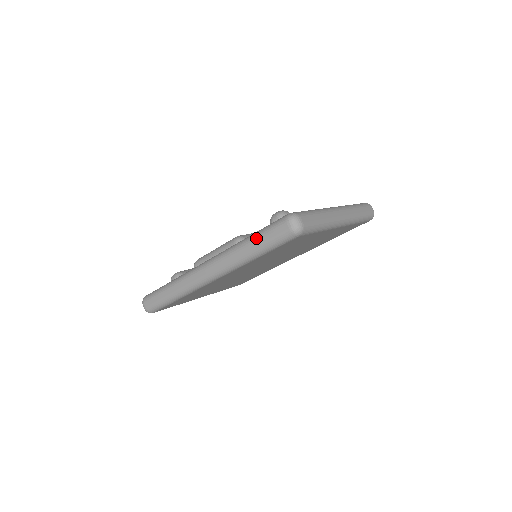
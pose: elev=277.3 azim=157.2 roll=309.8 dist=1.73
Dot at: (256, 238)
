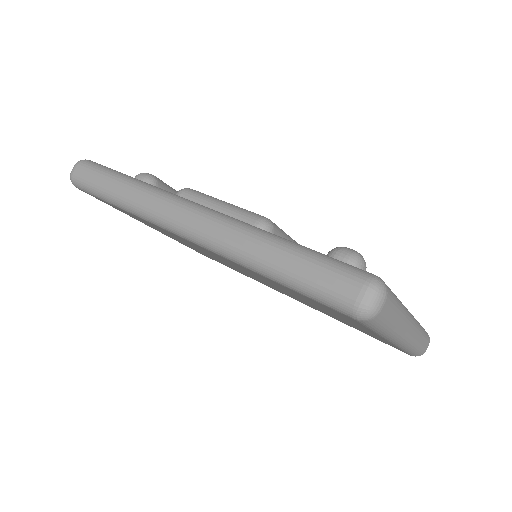
Dot at: (295, 254)
